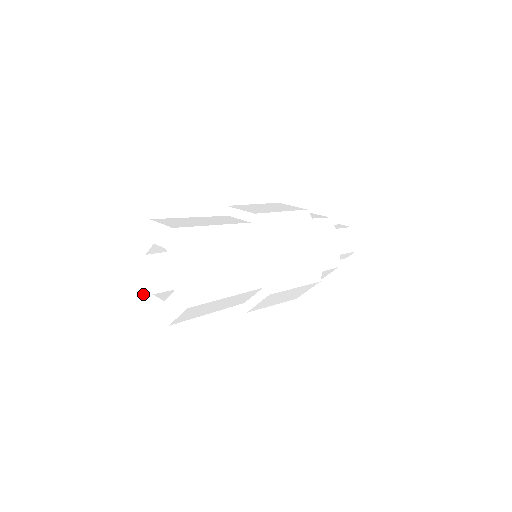
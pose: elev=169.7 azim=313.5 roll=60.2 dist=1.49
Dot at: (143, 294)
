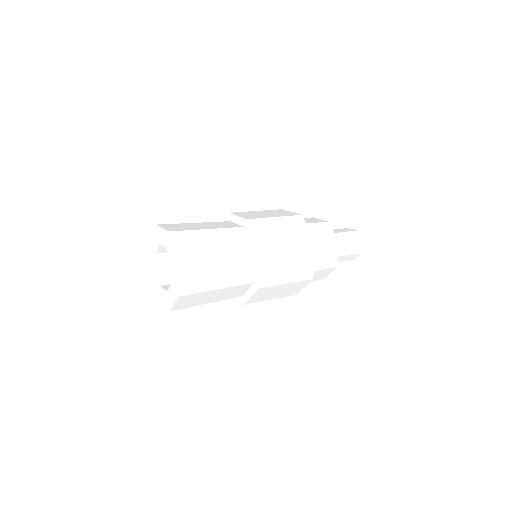
Dot at: (155, 286)
